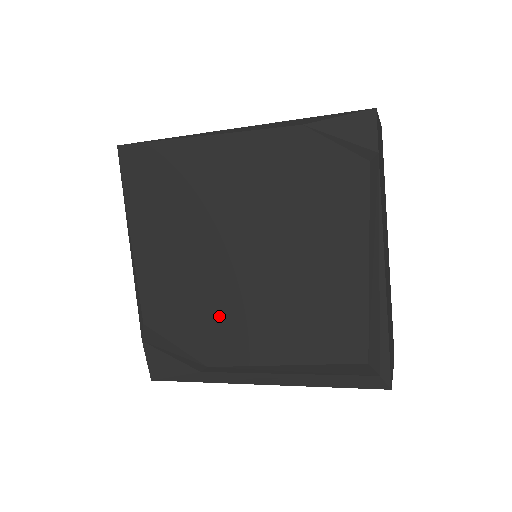
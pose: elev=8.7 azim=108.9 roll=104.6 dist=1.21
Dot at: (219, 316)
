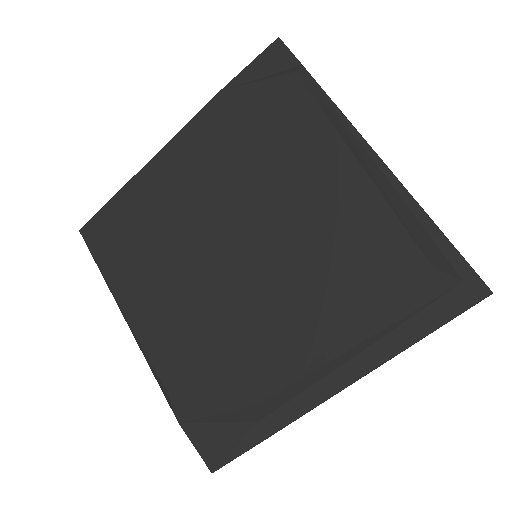
Dot at: (239, 331)
